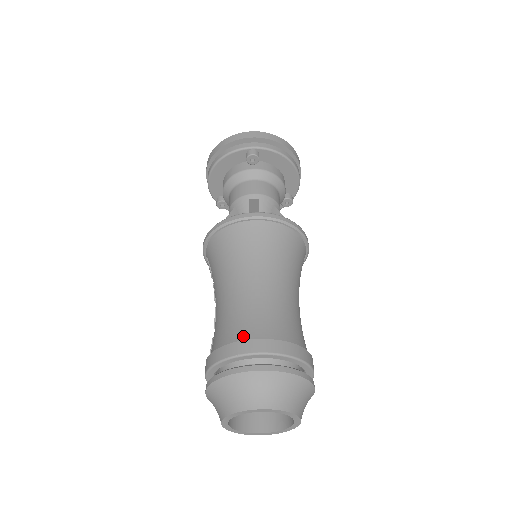
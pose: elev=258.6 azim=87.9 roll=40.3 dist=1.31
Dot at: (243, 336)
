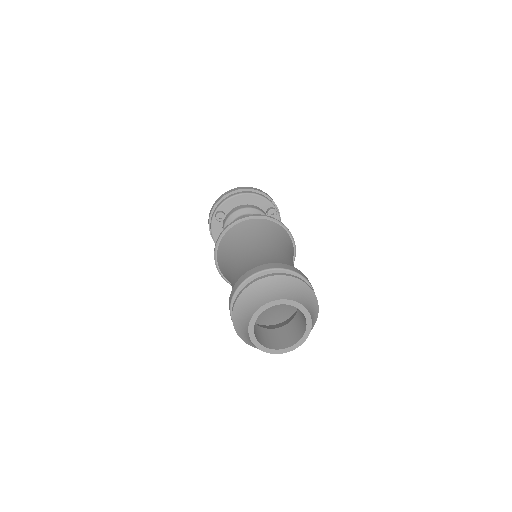
Dot at: occluded
